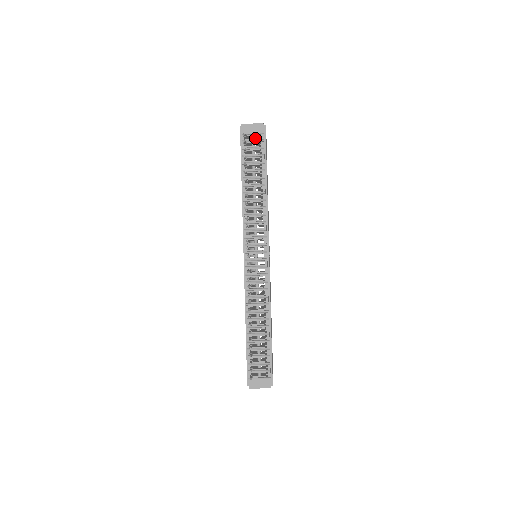
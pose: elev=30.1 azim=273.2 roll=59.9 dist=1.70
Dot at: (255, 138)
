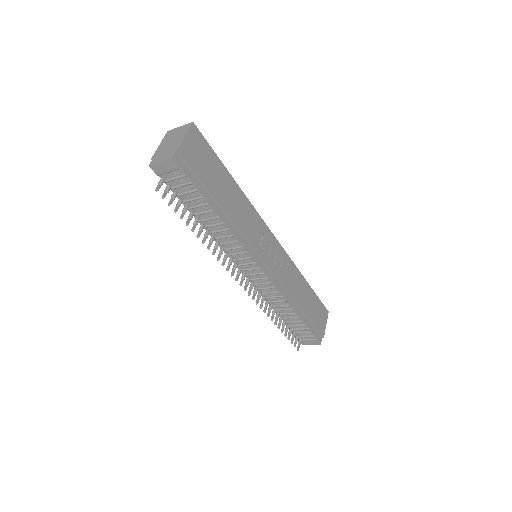
Dot at: occluded
